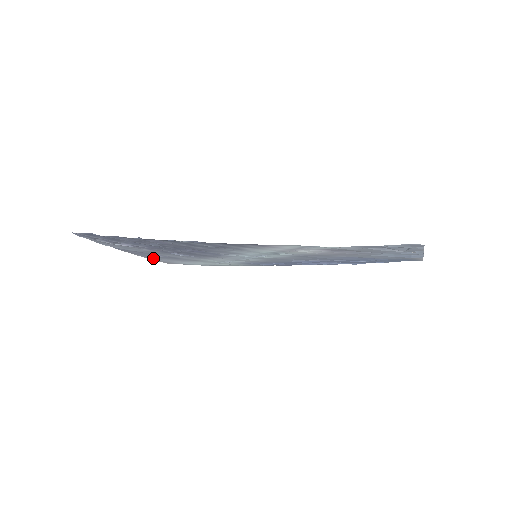
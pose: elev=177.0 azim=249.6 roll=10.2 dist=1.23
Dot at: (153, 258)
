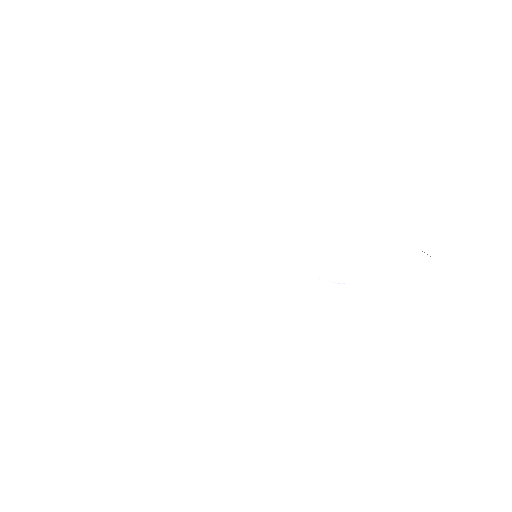
Dot at: occluded
